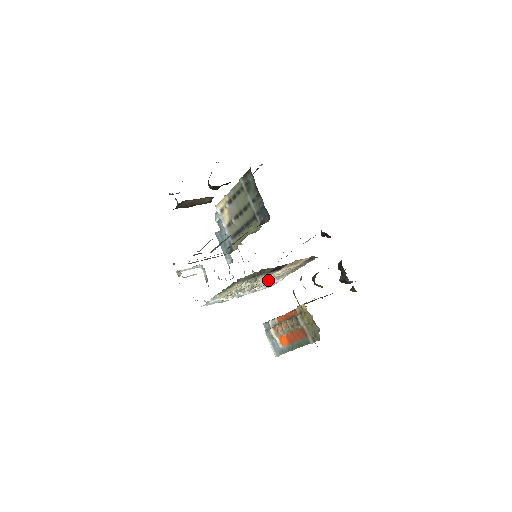
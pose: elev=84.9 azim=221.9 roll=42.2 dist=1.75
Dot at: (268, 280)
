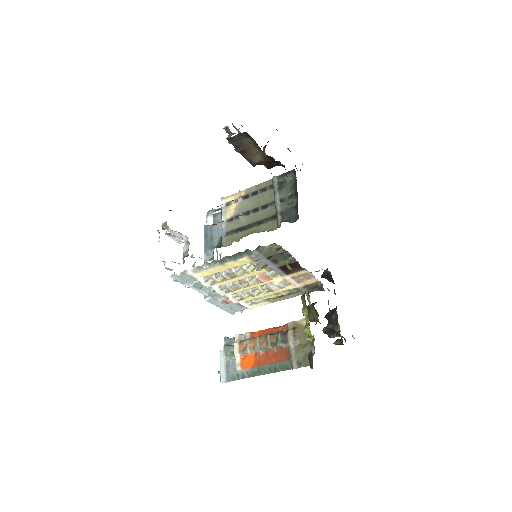
Dot at: (254, 290)
